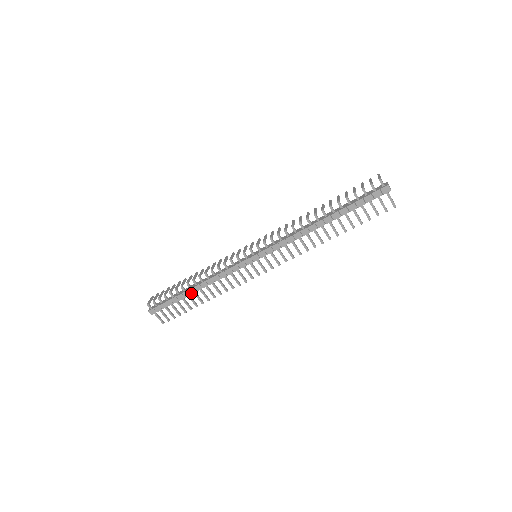
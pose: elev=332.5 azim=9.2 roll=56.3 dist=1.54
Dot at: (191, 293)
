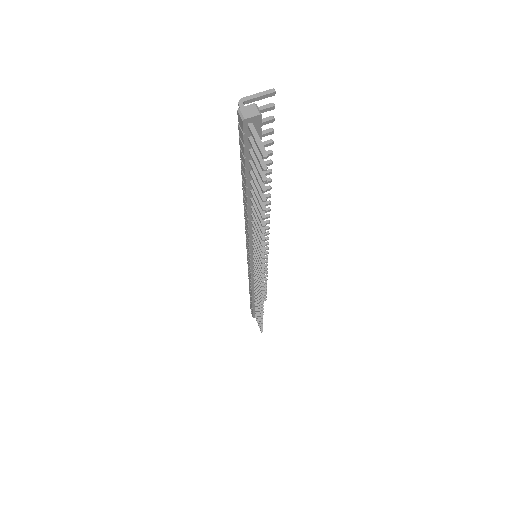
Dot at: (252, 298)
